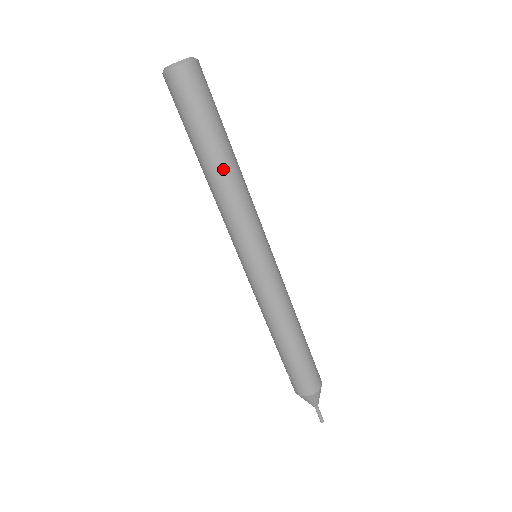
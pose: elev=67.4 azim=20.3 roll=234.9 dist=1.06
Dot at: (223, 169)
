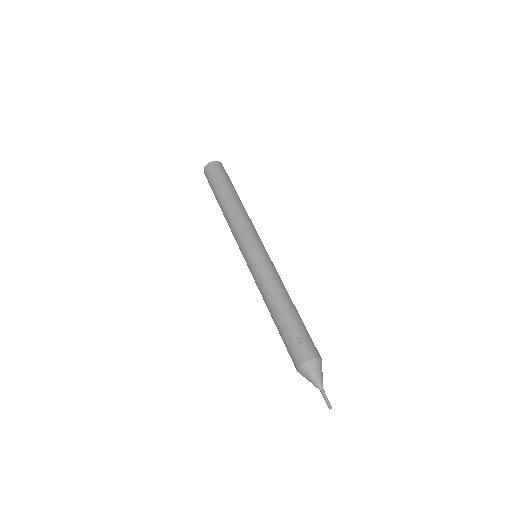
Dot at: occluded
